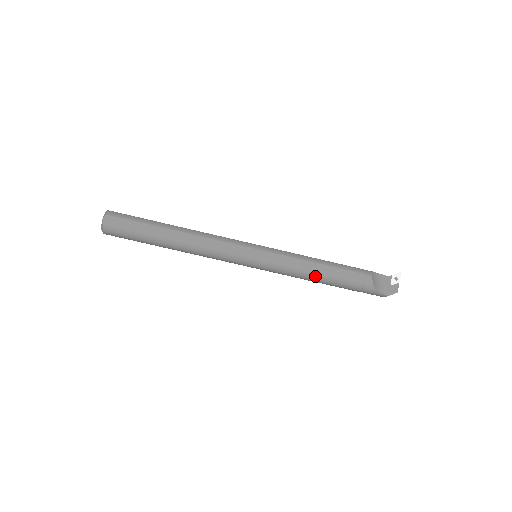
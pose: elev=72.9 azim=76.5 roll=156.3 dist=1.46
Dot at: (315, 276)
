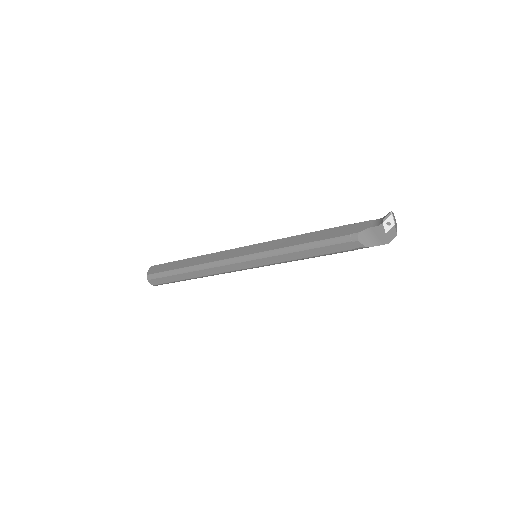
Dot at: (308, 258)
